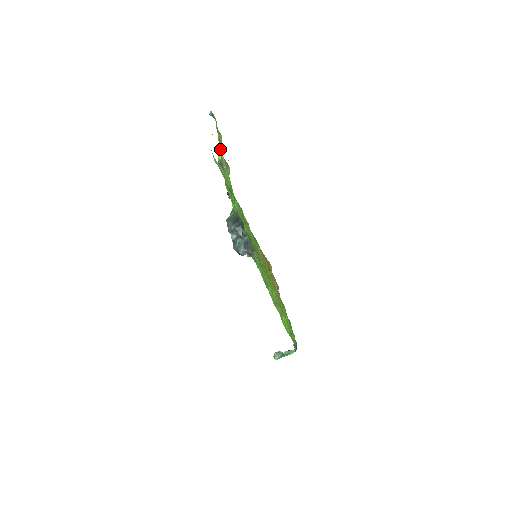
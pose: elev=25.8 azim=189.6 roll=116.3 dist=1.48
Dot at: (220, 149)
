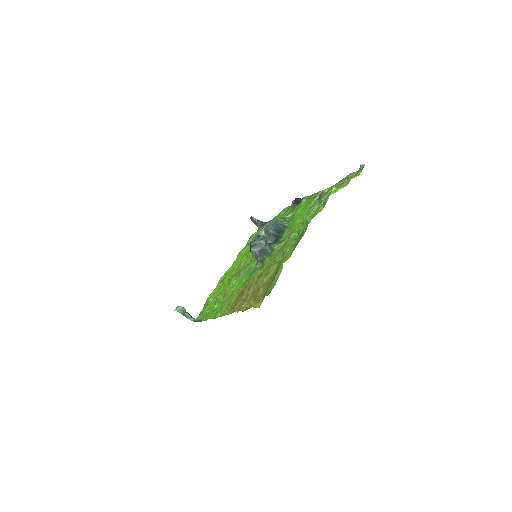
Dot at: (335, 189)
